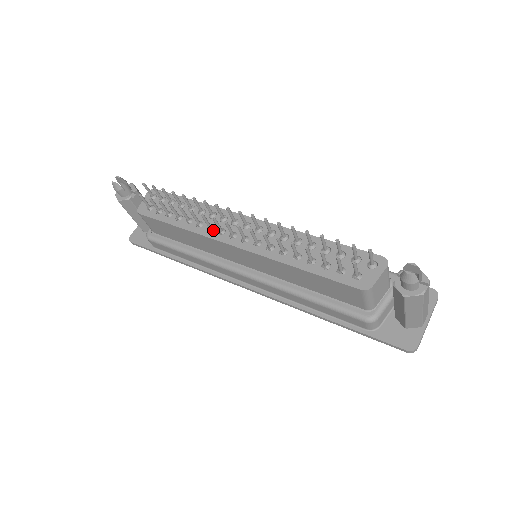
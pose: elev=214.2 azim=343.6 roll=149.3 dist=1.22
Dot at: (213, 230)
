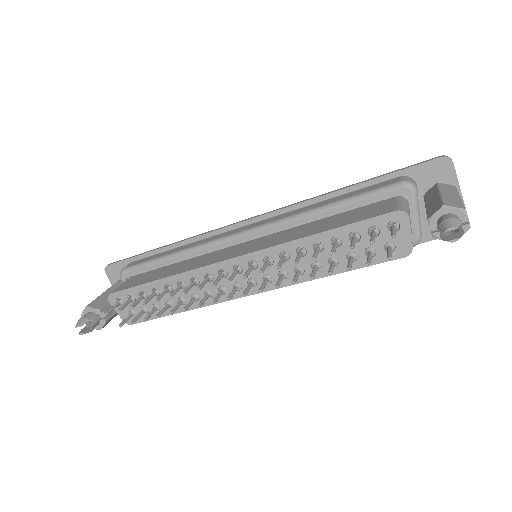
Dot at: (213, 295)
